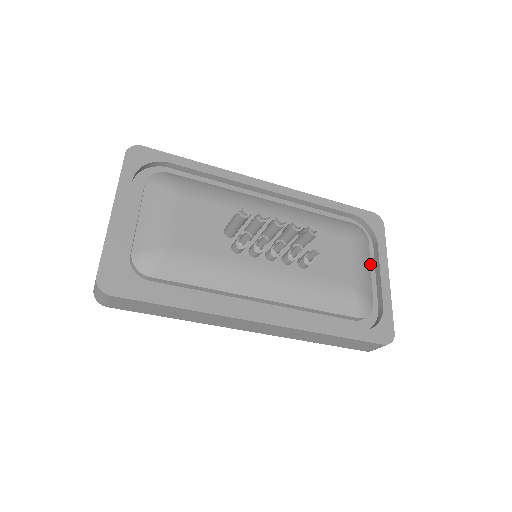
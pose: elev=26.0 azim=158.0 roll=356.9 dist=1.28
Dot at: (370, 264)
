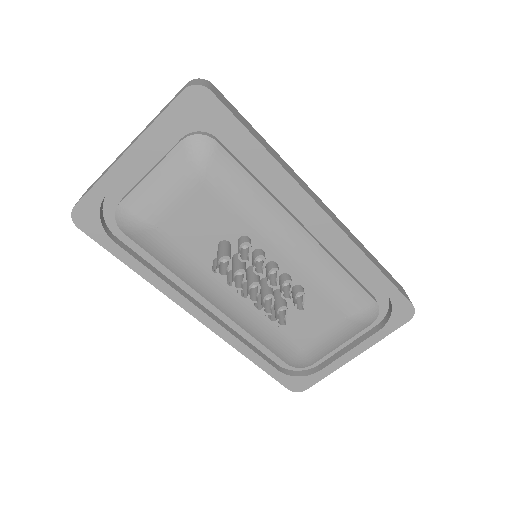
Dot at: occluded
